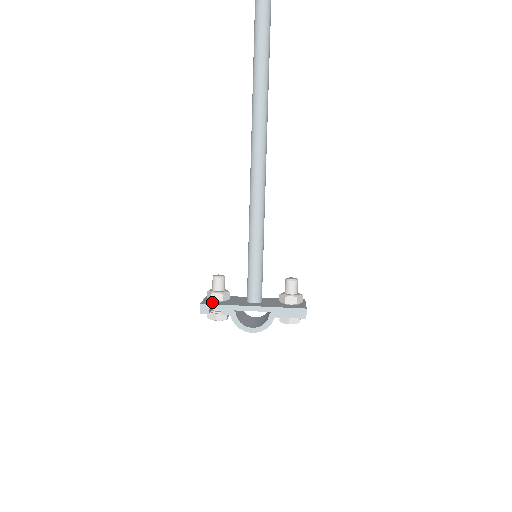
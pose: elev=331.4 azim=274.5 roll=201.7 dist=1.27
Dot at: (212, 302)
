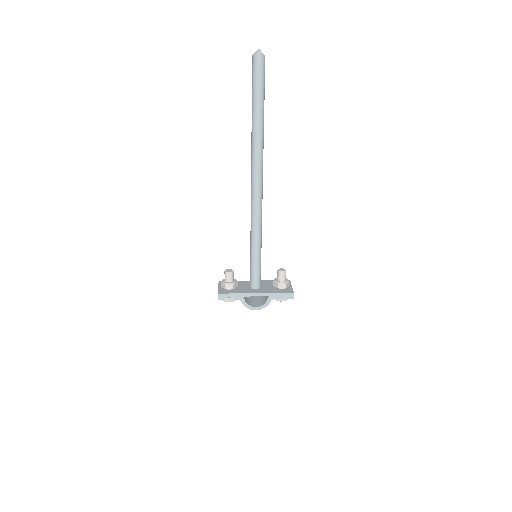
Dot at: (226, 291)
